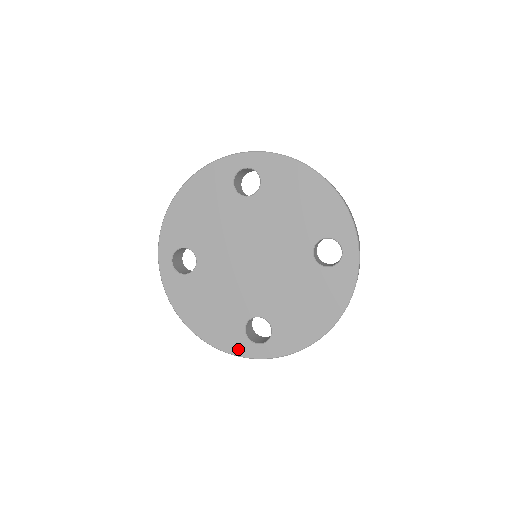
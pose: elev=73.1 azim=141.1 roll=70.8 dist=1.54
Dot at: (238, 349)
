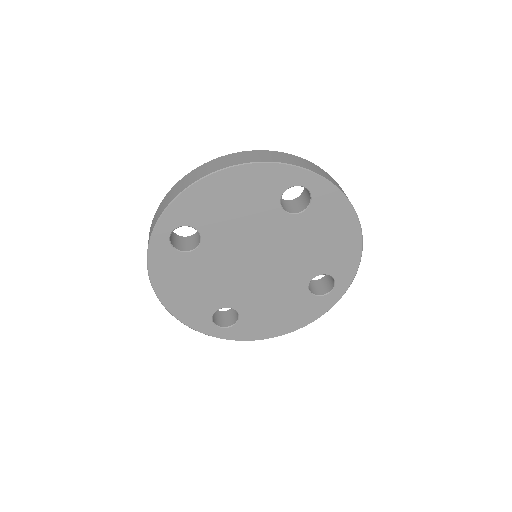
Dot at: (198, 325)
